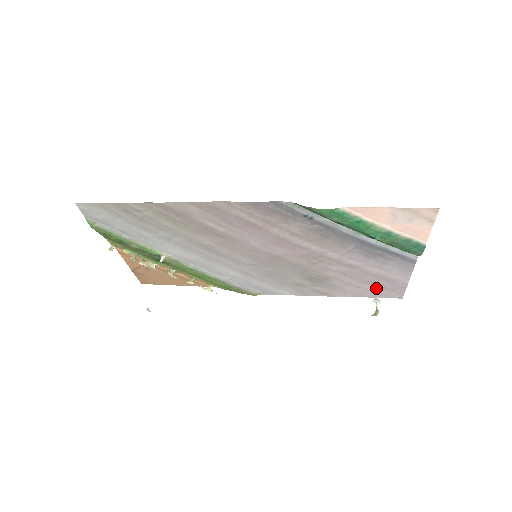
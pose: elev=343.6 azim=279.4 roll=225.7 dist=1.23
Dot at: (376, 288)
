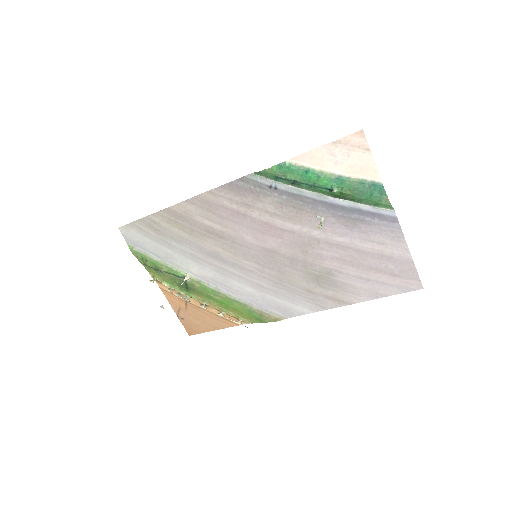
Dot at: (385, 277)
